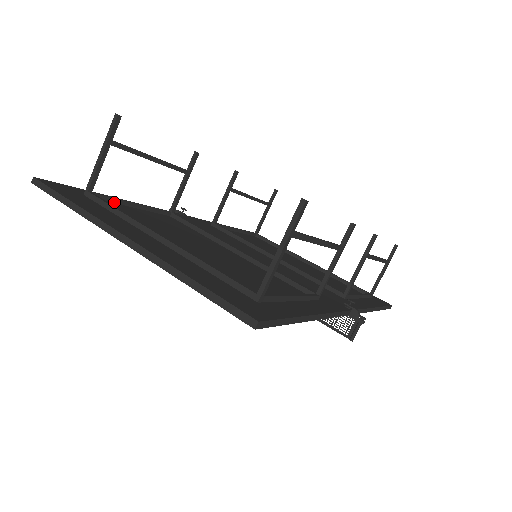
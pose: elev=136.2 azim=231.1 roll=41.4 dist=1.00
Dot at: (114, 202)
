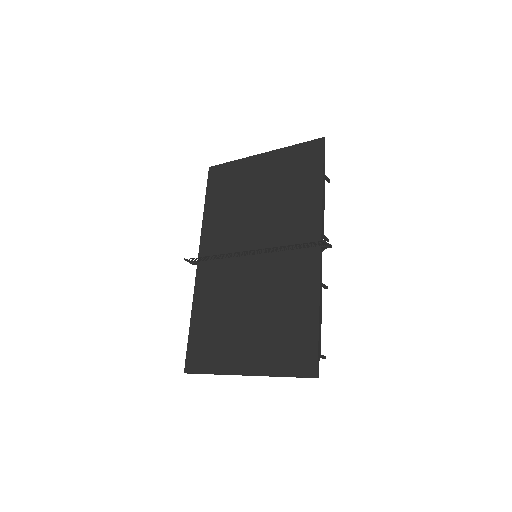
Dot at: occluded
